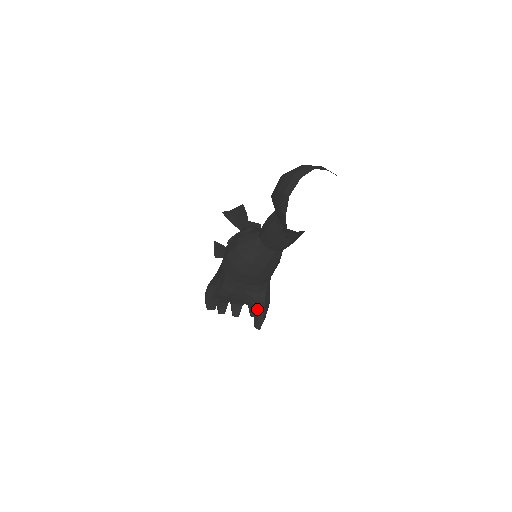
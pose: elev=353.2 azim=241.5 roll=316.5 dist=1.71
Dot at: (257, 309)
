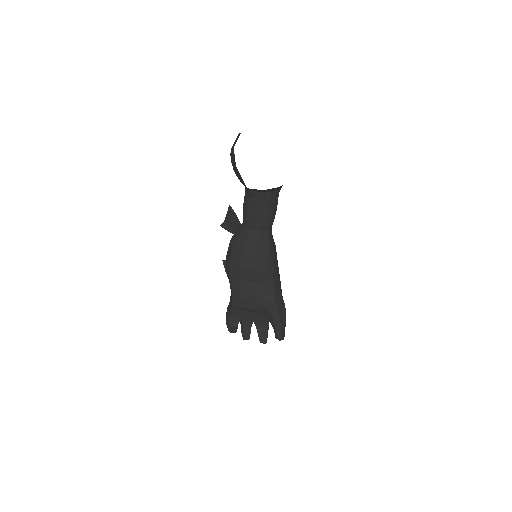
Dot at: (271, 314)
